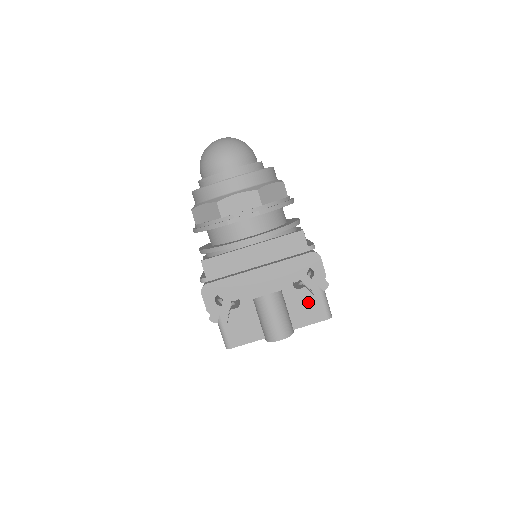
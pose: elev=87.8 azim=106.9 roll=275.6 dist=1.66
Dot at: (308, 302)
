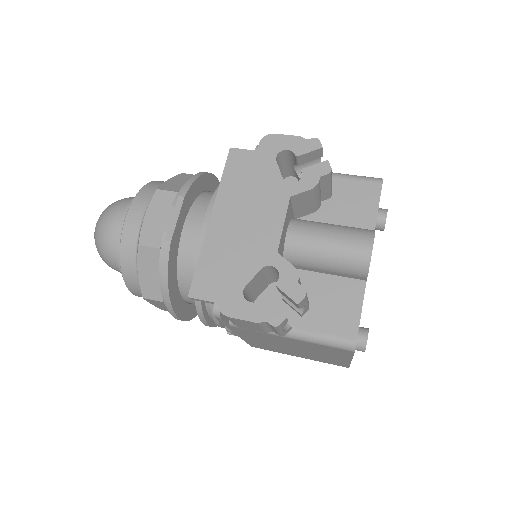
Dot at: (327, 174)
